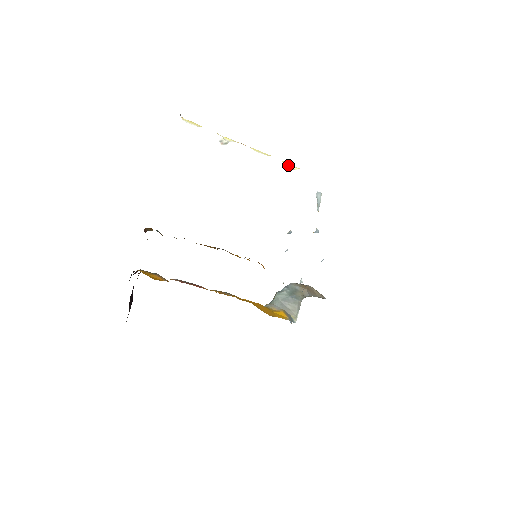
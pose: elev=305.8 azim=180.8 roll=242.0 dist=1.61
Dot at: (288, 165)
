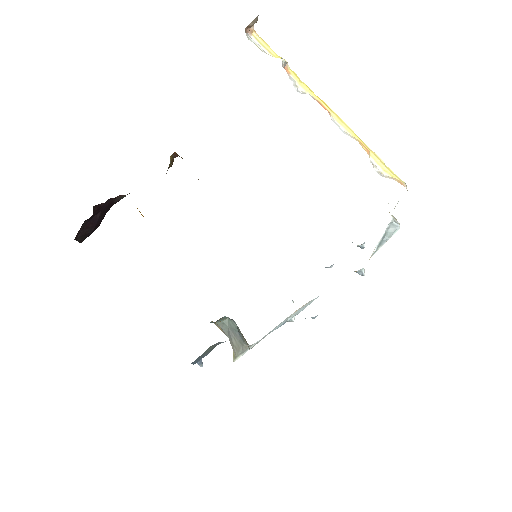
Dot at: (377, 163)
